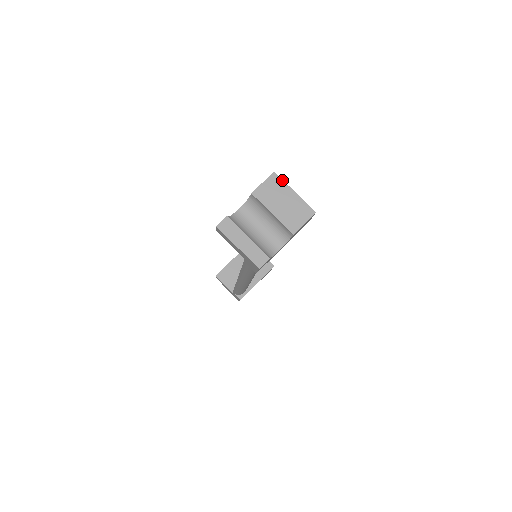
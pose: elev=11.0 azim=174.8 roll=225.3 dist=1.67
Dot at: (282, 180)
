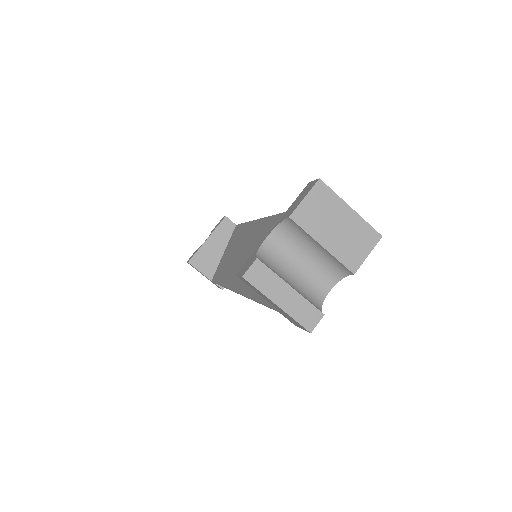
Dot at: (332, 191)
